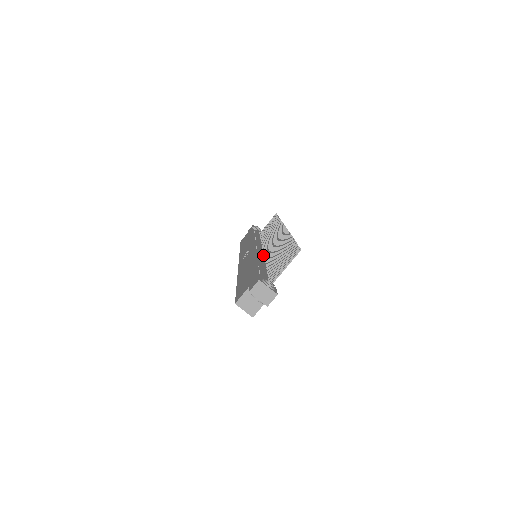
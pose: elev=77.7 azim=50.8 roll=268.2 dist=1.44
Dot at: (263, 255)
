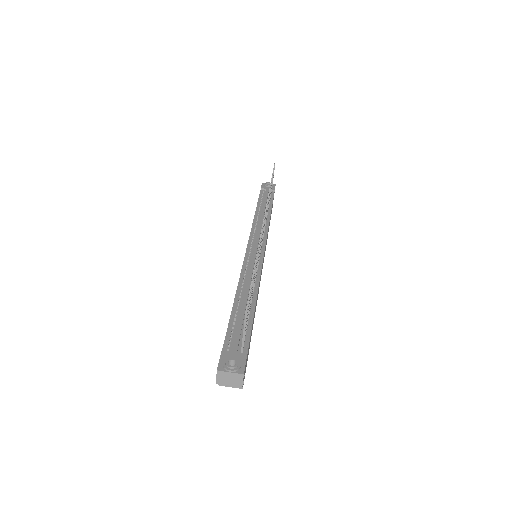
Dot at: (252, 268)
